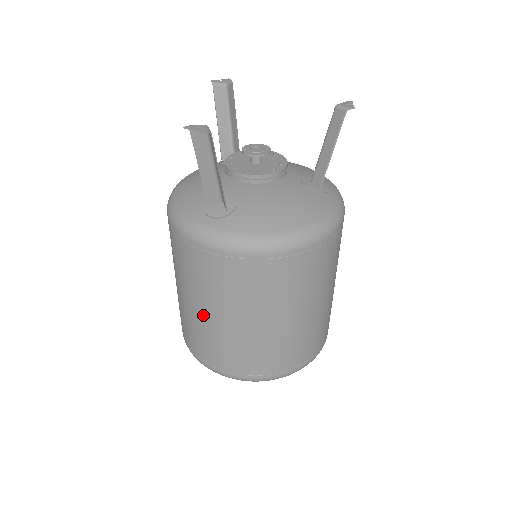
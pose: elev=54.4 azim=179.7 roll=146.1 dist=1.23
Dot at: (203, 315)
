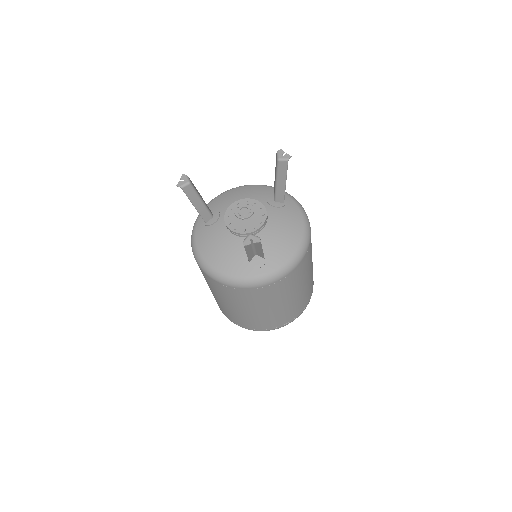
Dot at: (268, 311)
